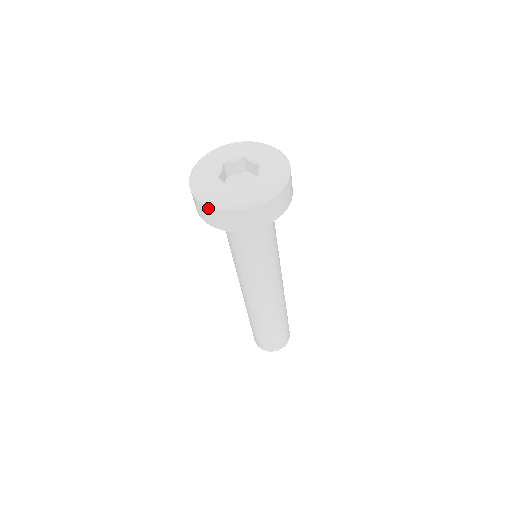
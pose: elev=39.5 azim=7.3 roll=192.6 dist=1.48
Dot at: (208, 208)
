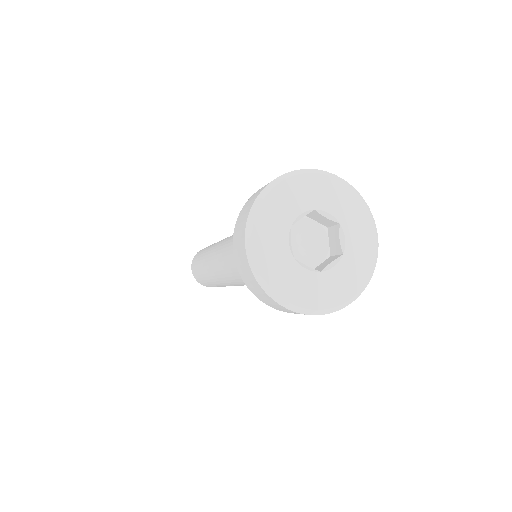
Dot at: (245, 256)
